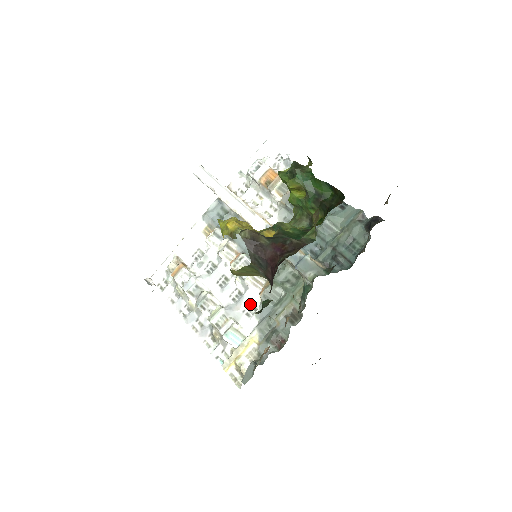
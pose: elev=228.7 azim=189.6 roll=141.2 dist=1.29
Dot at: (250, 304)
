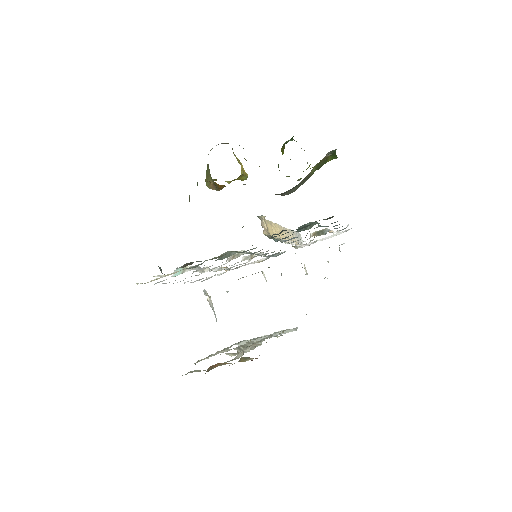
Dot at: occluded
